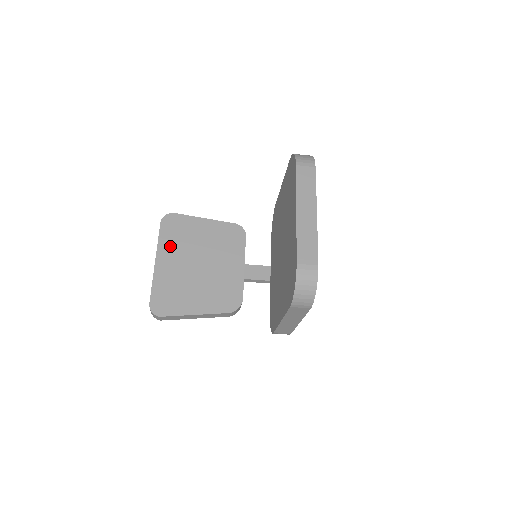
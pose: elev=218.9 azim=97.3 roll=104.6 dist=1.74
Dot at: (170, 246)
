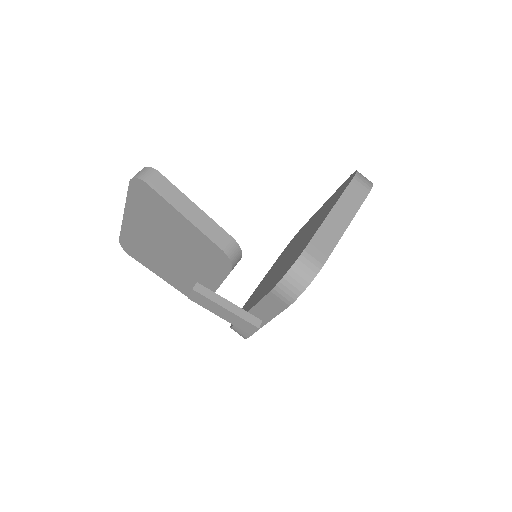
Dot at: occluded
